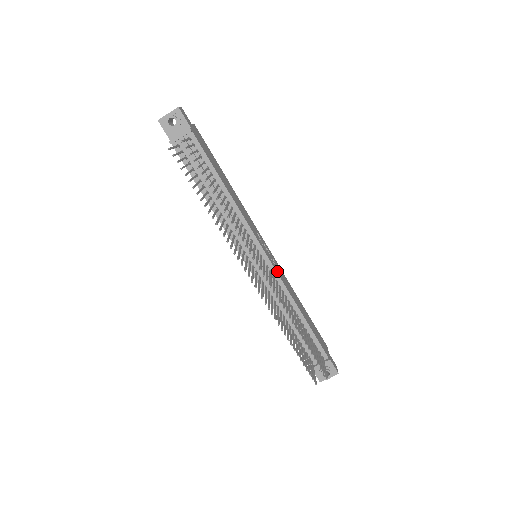
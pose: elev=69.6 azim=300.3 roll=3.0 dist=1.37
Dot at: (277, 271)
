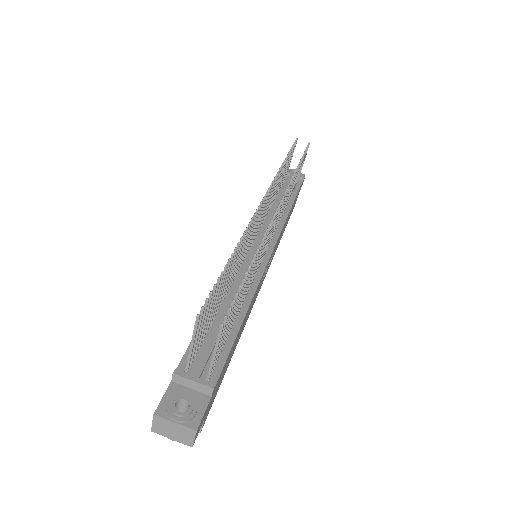
Dot at: occluded
